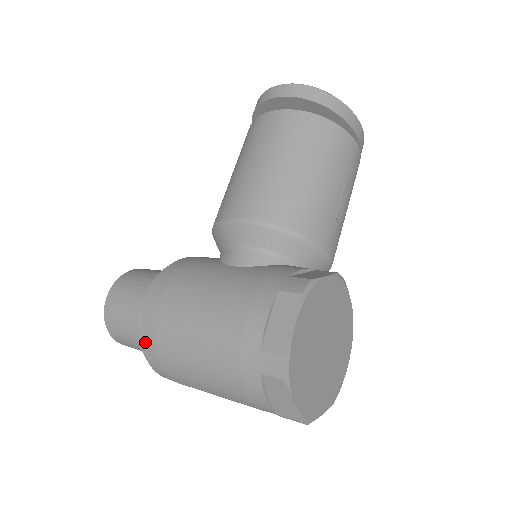
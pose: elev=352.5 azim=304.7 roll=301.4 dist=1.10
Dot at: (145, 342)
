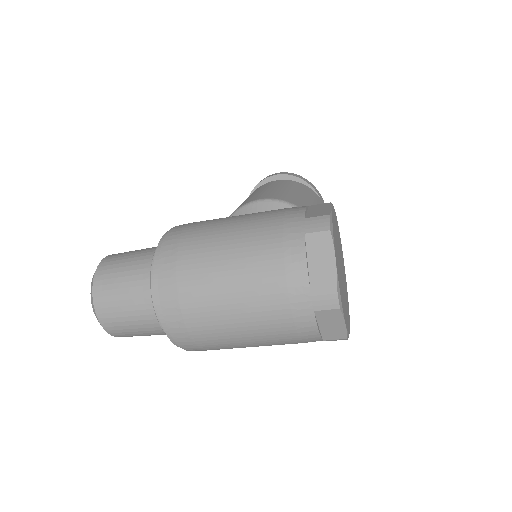
Dot at: (165, 253)
